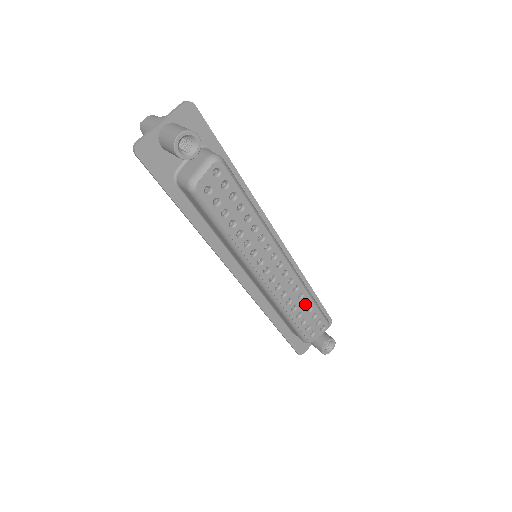
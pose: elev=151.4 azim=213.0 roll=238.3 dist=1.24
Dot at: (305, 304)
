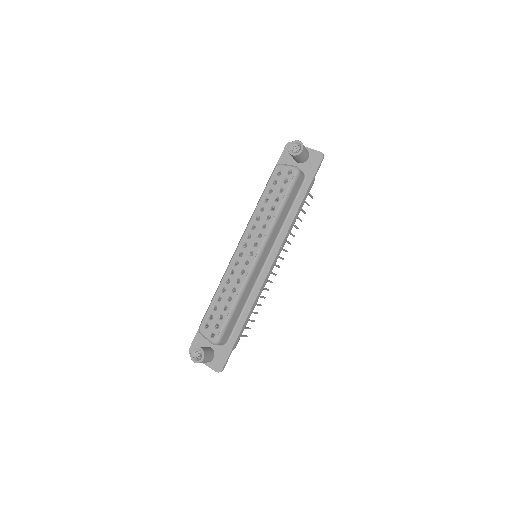
Dot at: (228, 300)
